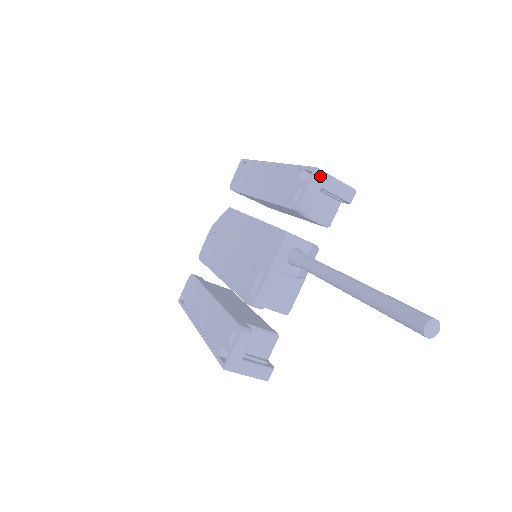
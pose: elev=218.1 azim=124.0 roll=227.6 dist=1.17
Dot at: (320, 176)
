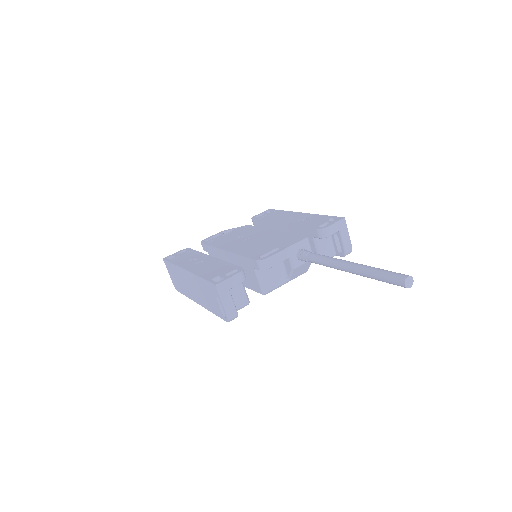
Dot at: (343, 224)
